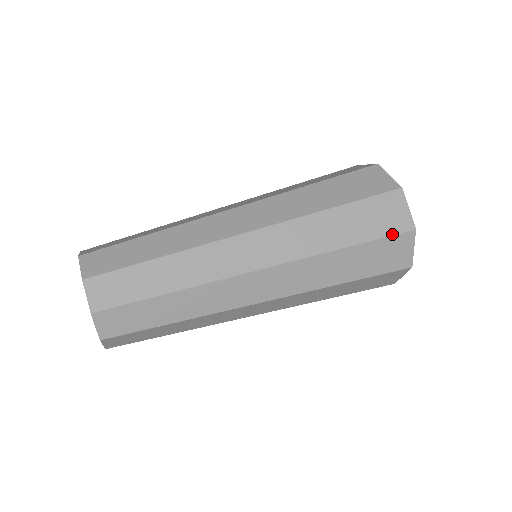
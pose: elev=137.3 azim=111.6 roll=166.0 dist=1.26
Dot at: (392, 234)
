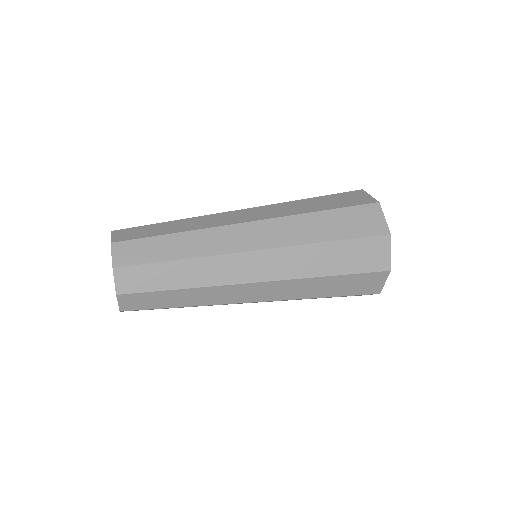
Dot at: (369, 235)
